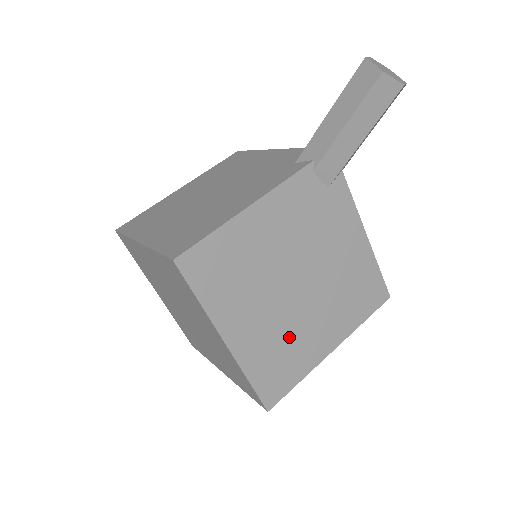
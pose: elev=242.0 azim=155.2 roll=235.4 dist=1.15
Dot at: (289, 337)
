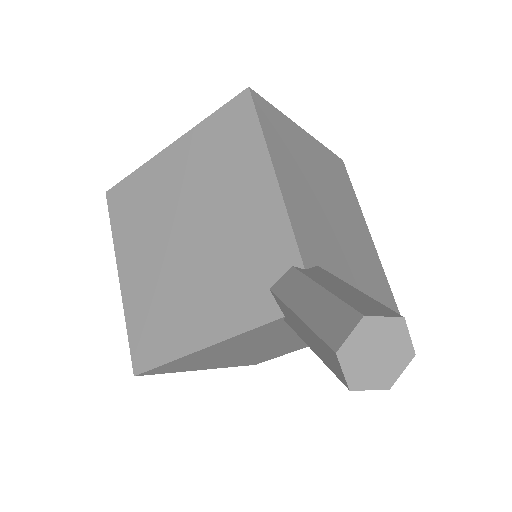
Dot at: (270, 353)
